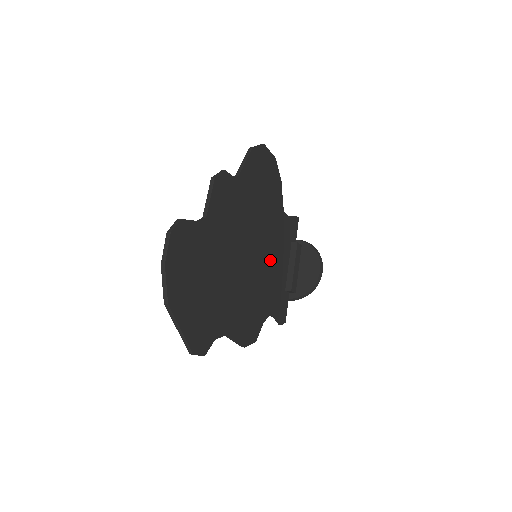
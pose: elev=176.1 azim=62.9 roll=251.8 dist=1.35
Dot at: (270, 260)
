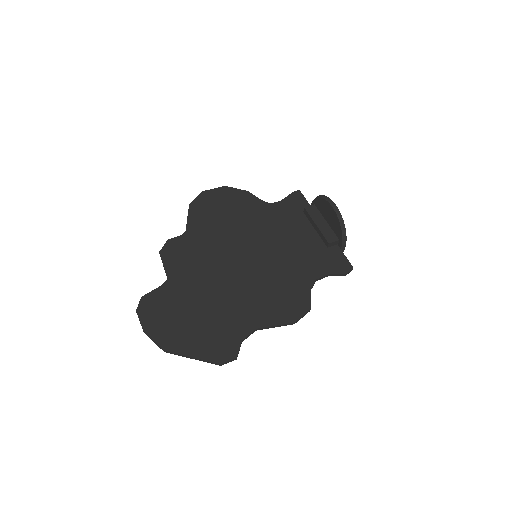
Dot at: (279, 245)
